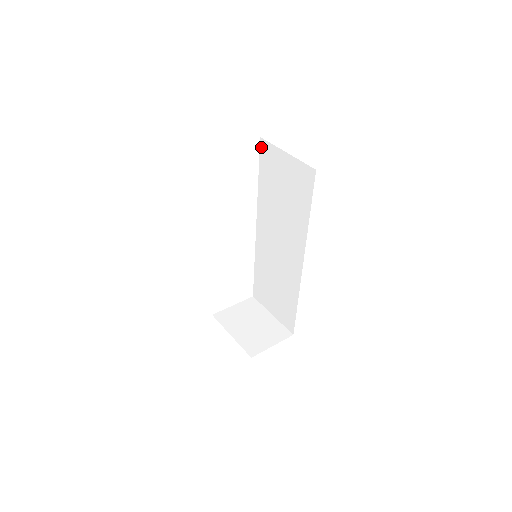
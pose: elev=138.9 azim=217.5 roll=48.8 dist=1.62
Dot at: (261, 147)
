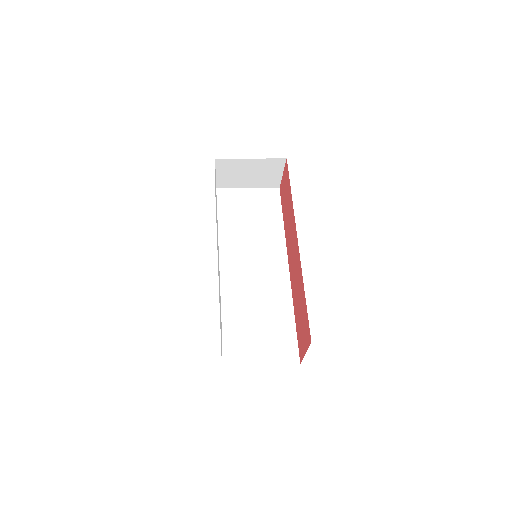
Dot at: (217, 195)
